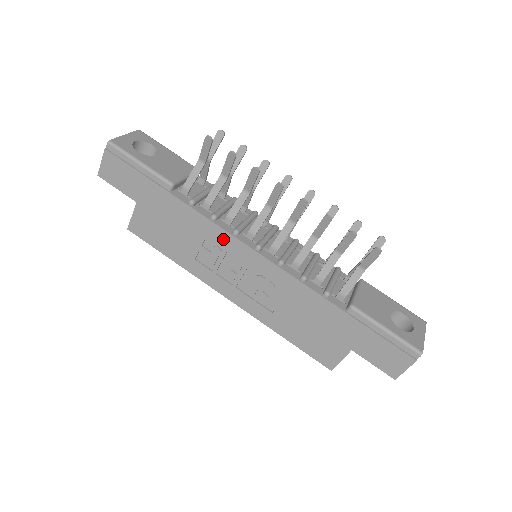
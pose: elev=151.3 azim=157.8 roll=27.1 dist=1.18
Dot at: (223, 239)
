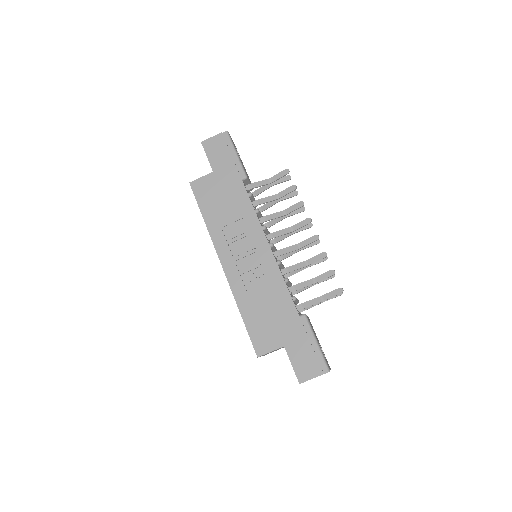
Dot at: (253, 226)
